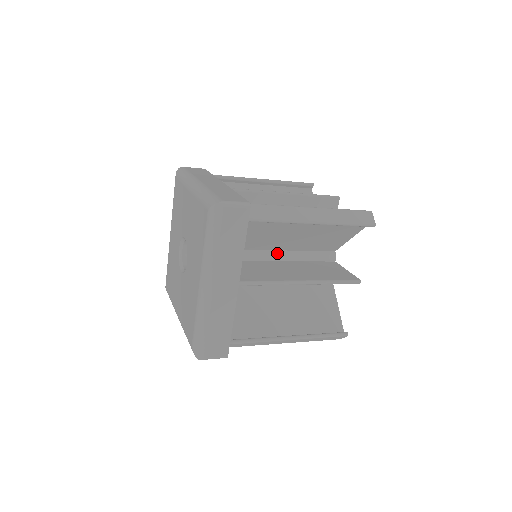
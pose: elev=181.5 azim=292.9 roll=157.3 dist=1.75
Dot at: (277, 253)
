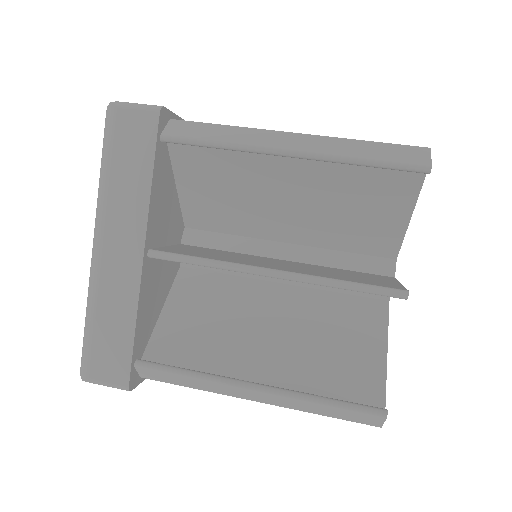
Dot at: occluded
